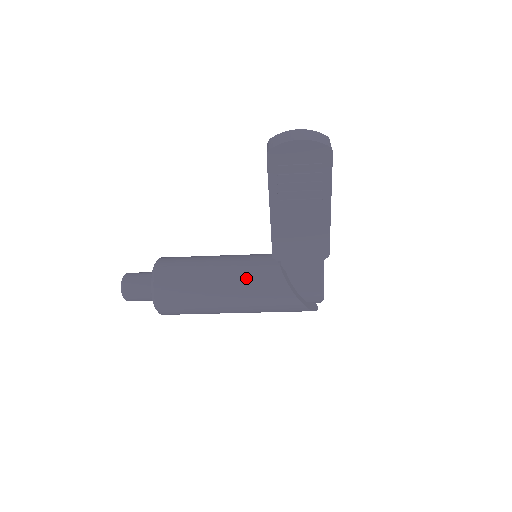
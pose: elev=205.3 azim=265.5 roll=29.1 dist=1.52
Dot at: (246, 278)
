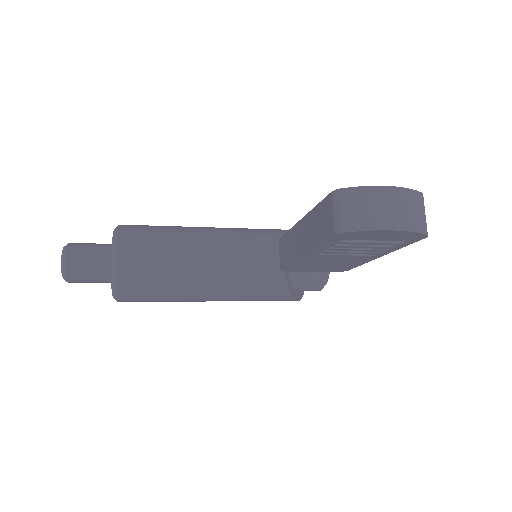
Dot at: (241, 284)
